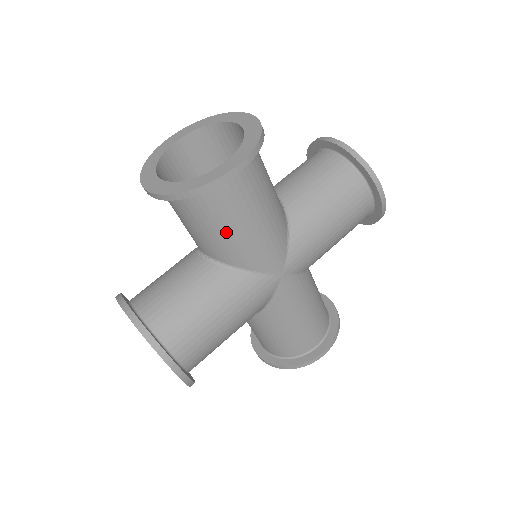
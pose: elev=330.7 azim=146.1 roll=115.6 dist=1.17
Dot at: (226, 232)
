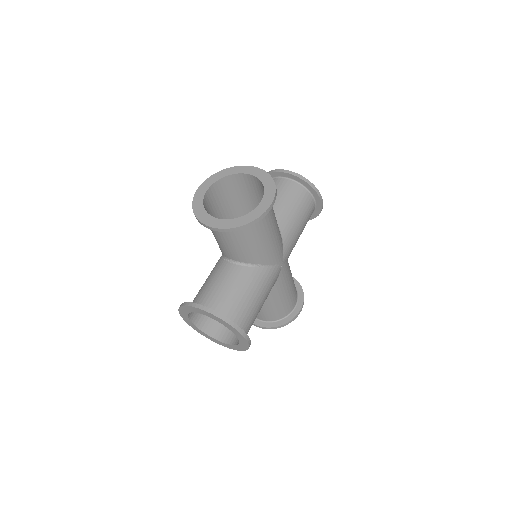
Dot at: (259, 243)
